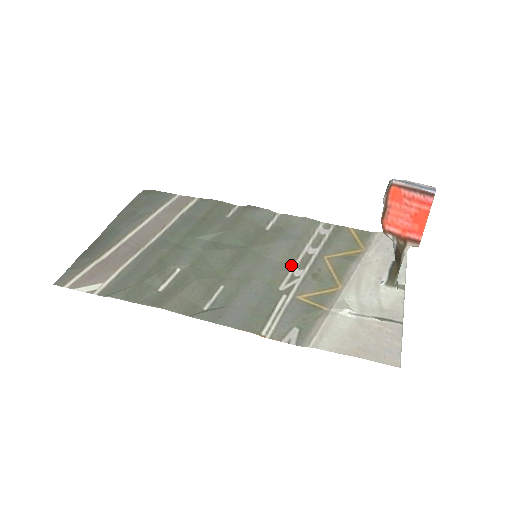
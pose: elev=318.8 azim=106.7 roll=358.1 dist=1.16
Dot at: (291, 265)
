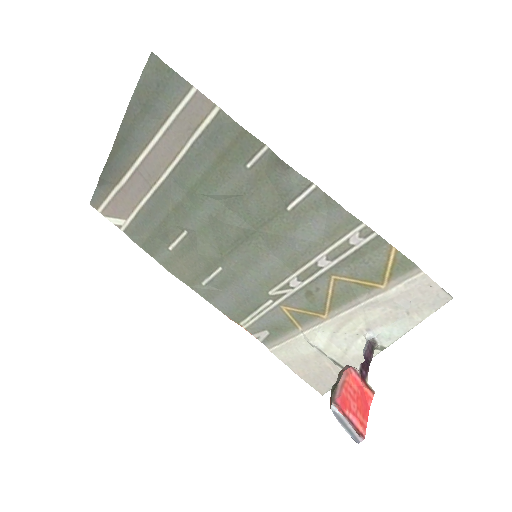
Dot at: (292, 272)
